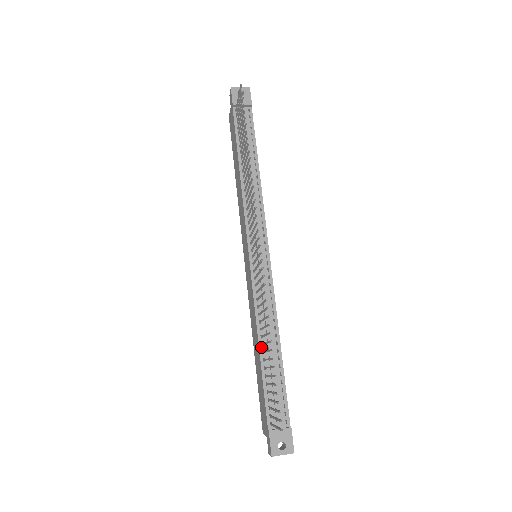
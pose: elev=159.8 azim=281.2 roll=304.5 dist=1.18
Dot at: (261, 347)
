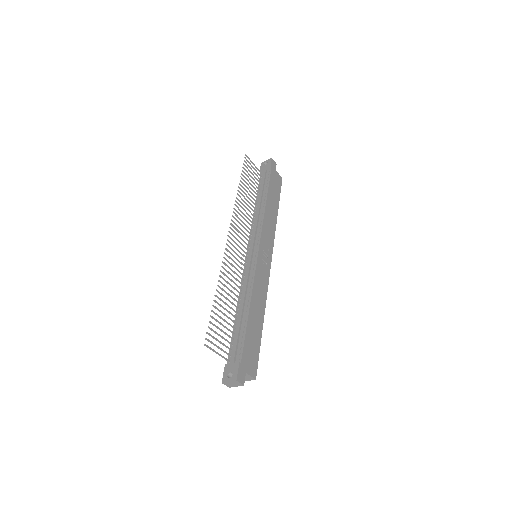
Dot at: (237, 310)
